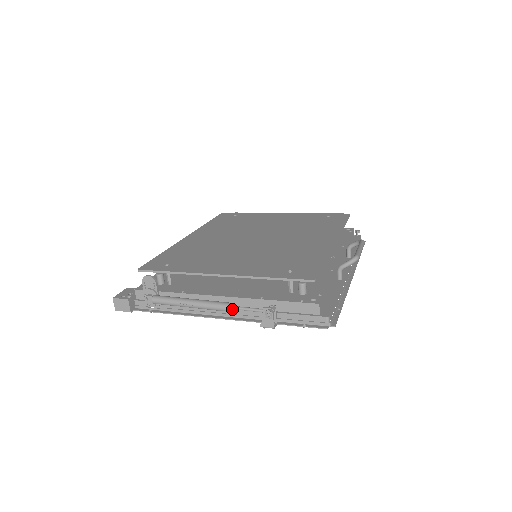
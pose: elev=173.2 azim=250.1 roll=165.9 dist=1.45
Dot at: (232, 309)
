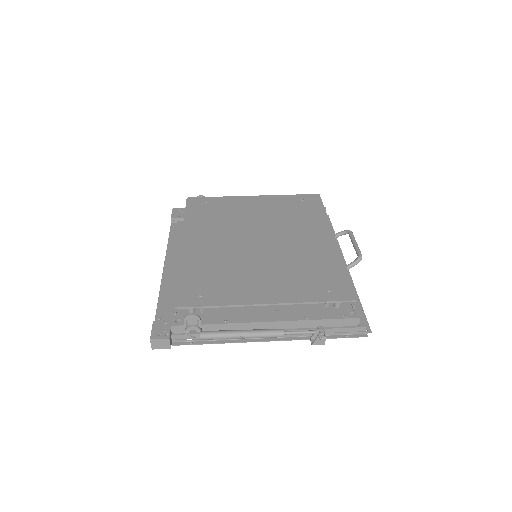
Dot at: occluded
